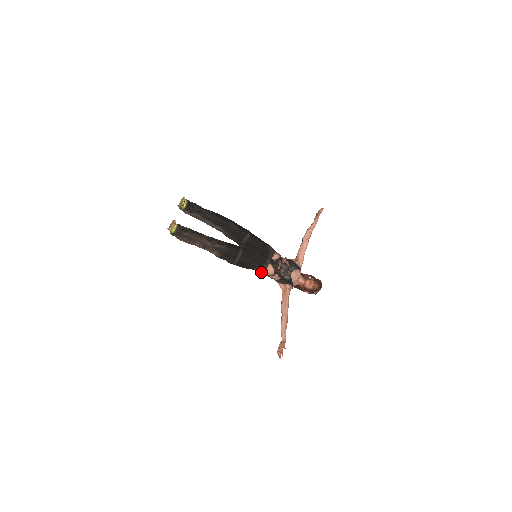
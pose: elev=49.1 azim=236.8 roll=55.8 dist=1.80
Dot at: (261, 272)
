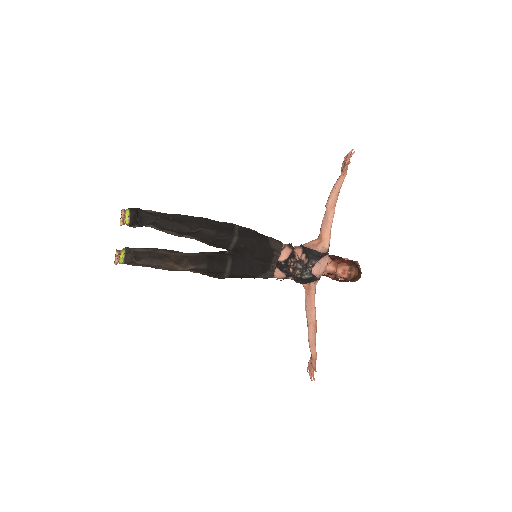
Dot at: (267, 278)
